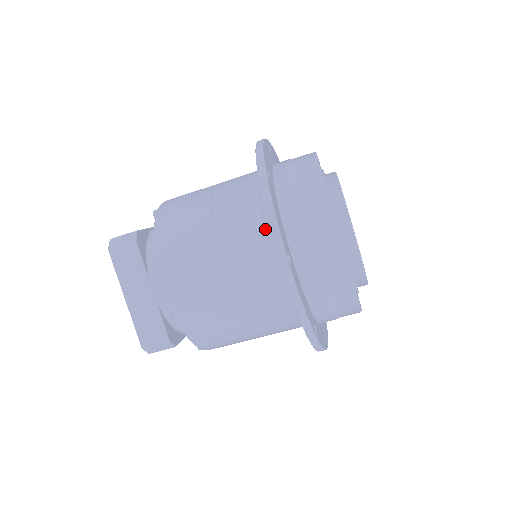
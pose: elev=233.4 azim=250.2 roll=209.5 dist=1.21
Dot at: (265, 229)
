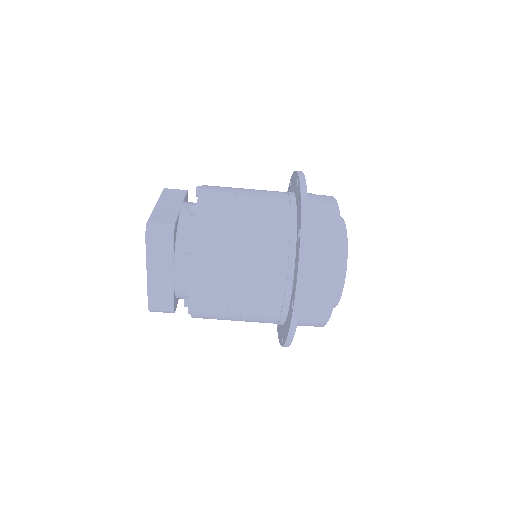
Dot at: (286, 272)
